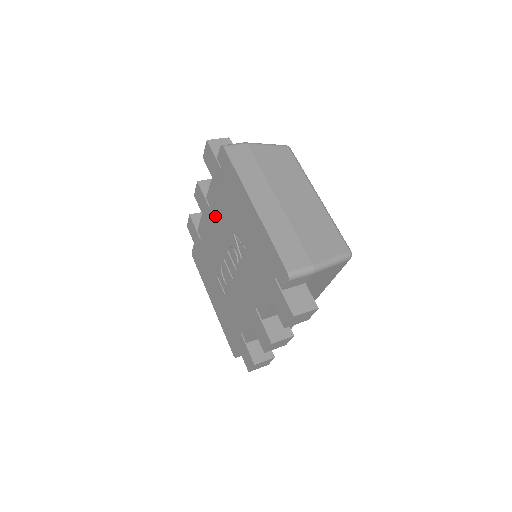
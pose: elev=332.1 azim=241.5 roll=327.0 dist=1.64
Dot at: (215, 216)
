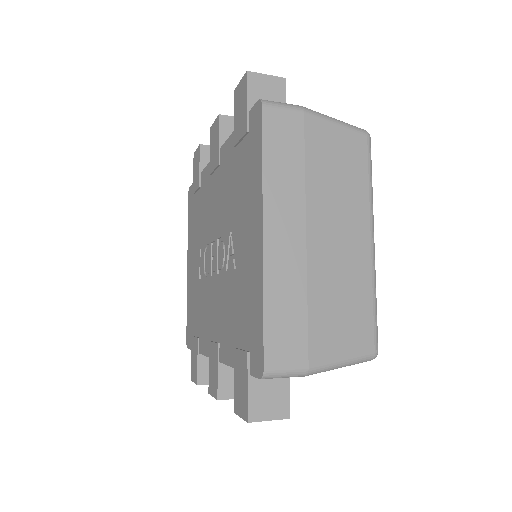
Dot at: (221, 182)
